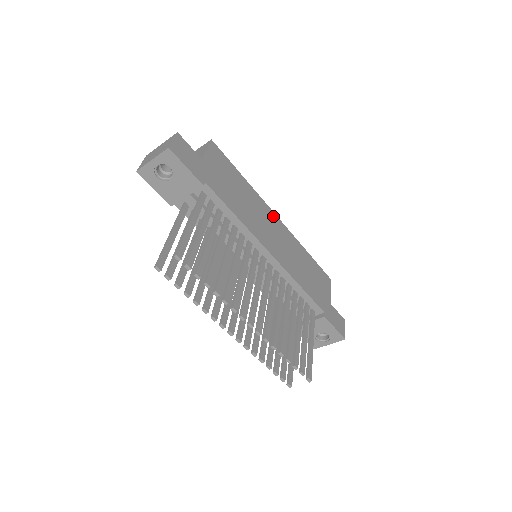
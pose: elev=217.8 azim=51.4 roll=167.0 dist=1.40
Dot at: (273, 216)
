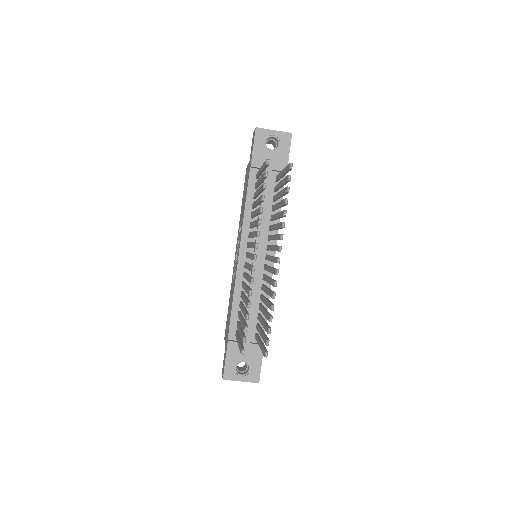
Dot at: occluded
